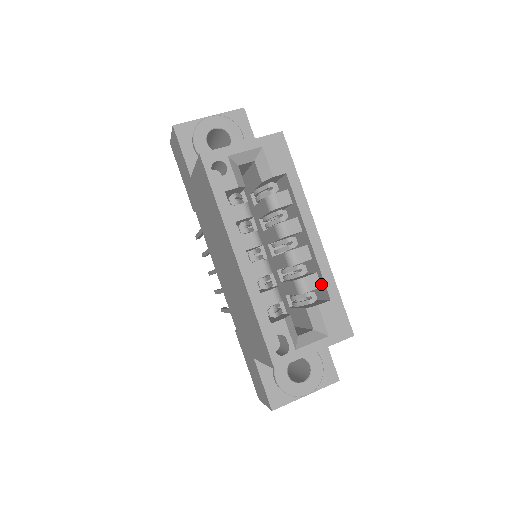
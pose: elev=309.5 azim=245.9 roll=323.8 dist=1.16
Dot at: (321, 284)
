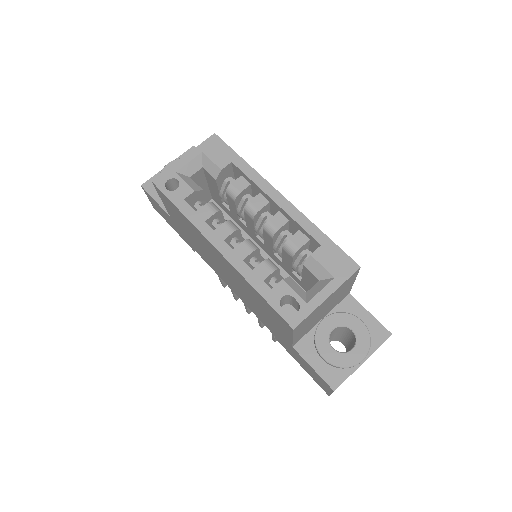
Dot at: (308, 238)
